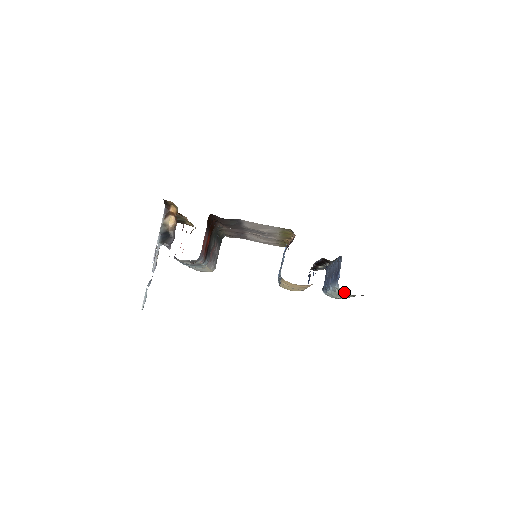
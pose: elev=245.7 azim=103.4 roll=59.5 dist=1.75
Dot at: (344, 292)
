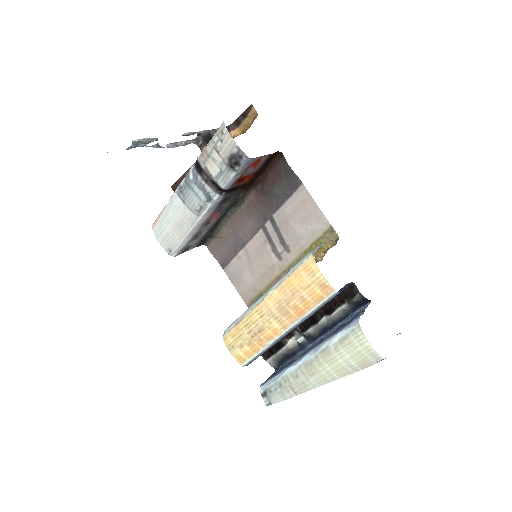
Dot at: (357, 335)
